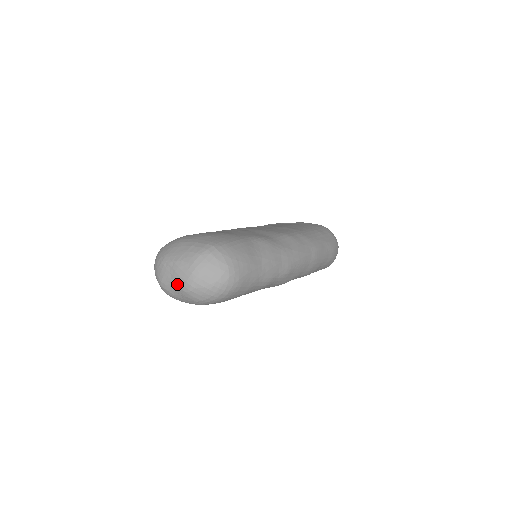
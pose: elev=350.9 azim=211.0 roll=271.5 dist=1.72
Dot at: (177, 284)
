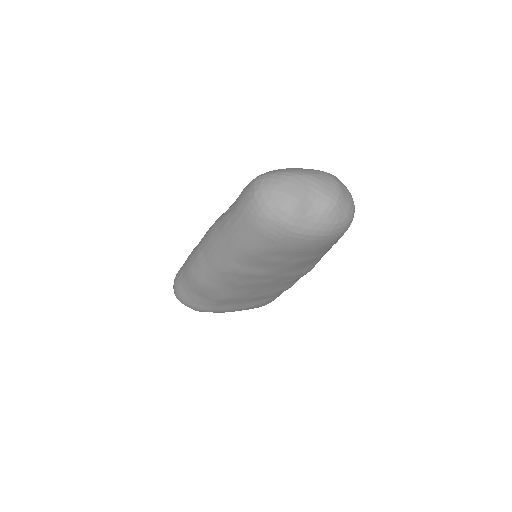
Dot at: (320, 197)
